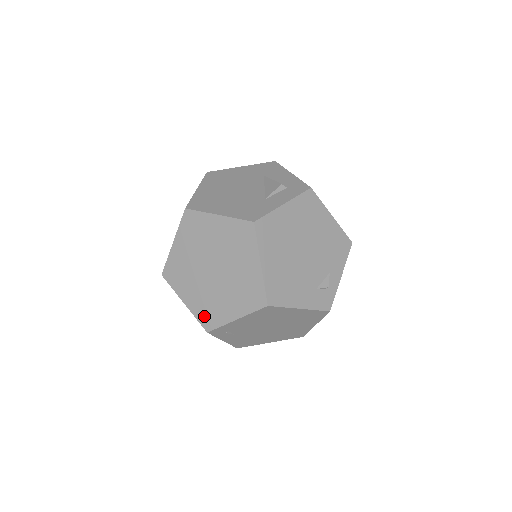
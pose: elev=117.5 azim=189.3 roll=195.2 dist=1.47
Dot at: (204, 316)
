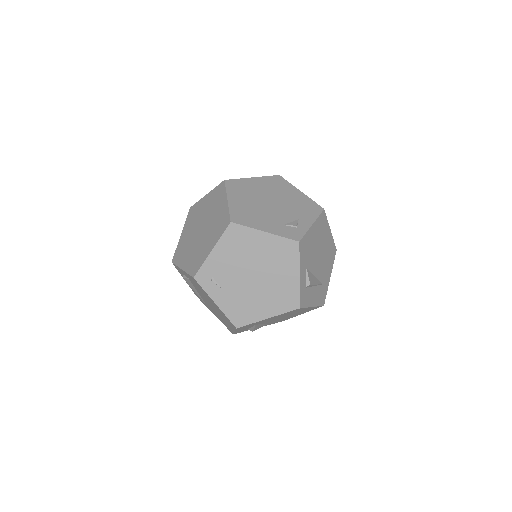
Dot at: (193, 267)
